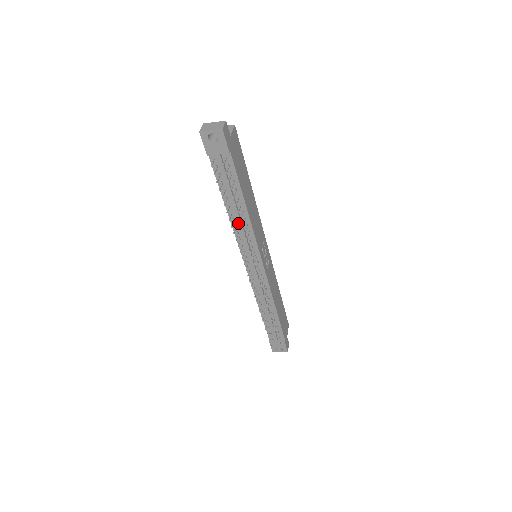
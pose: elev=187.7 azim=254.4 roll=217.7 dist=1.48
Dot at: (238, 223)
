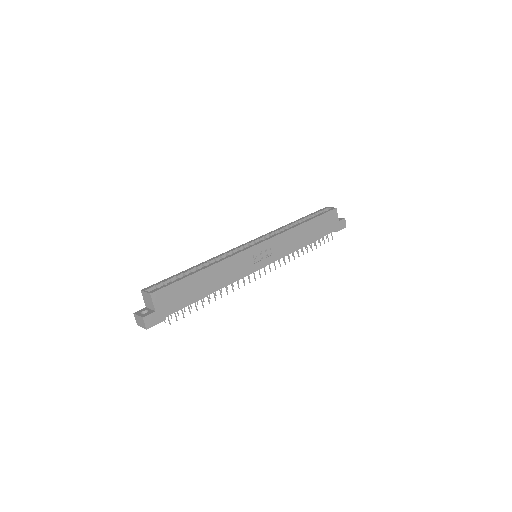
Dot at: occluded
